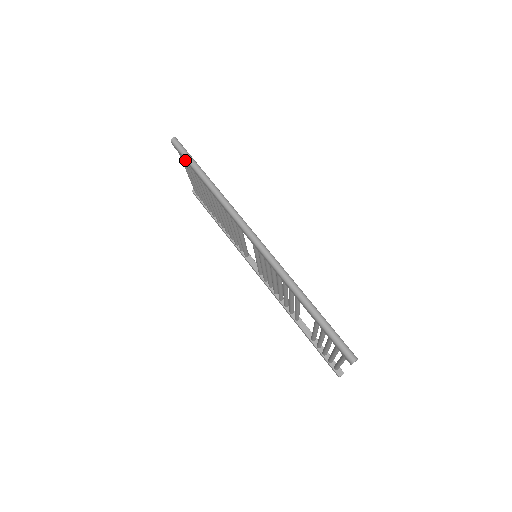
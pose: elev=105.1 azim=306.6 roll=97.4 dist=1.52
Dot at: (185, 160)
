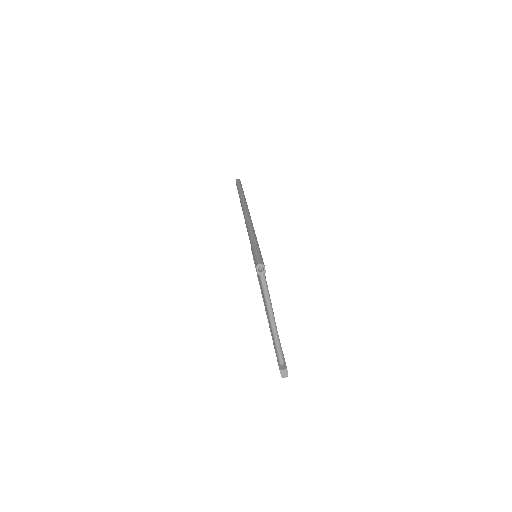
Dot at: occluded
